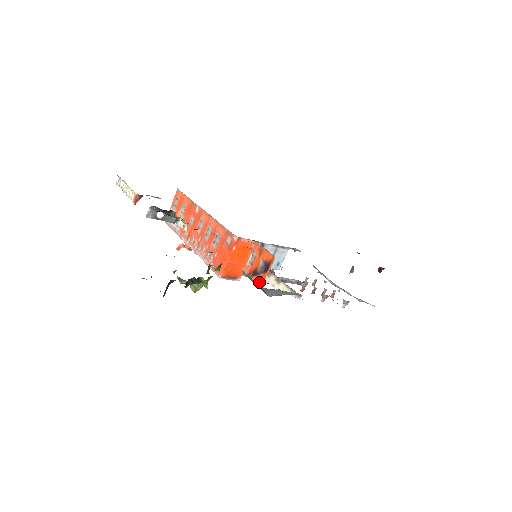
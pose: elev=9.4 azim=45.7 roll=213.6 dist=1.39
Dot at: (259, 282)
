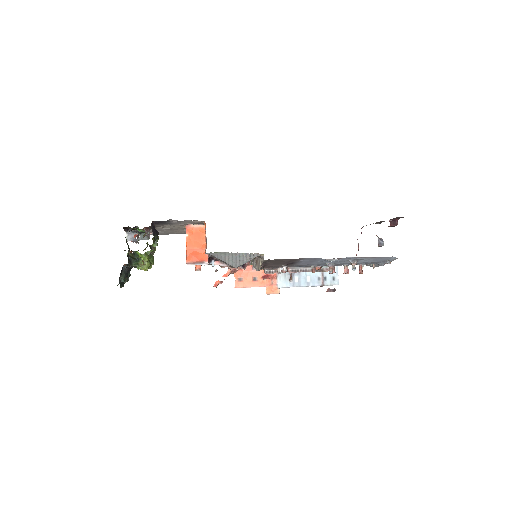
Dot at: (205, 250)
